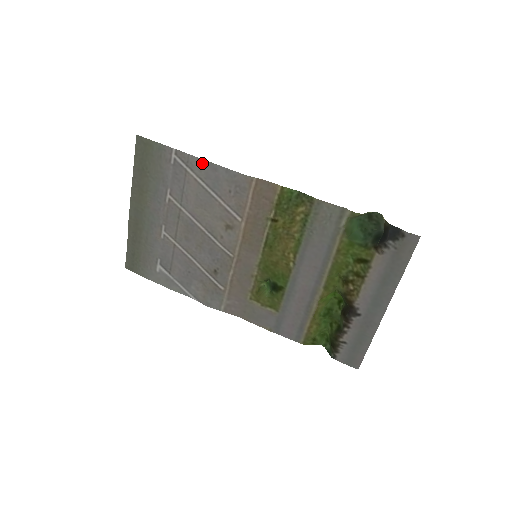
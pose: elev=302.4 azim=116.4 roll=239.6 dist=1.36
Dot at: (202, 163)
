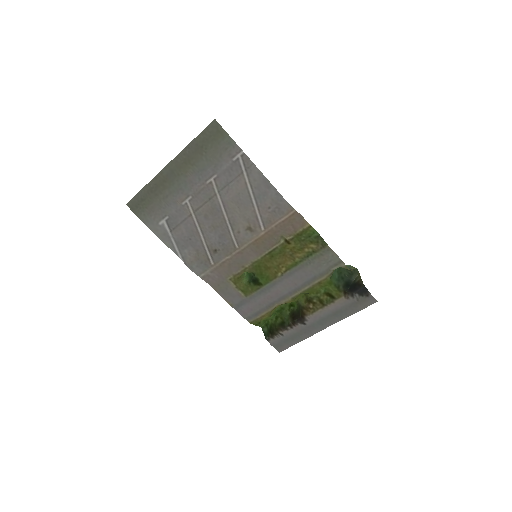
Dot at: (260, 176)
